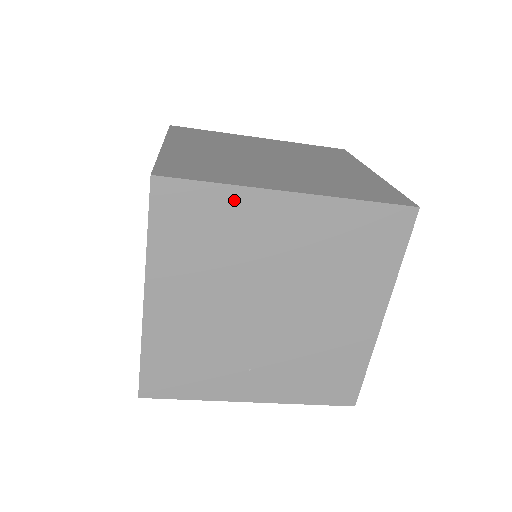
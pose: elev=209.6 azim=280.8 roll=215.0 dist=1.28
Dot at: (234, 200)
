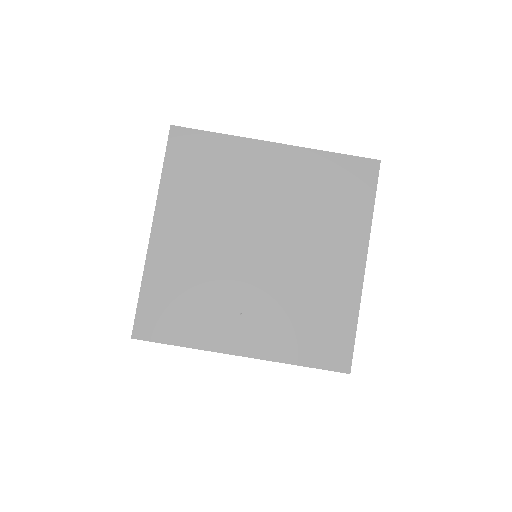
Dot at: (231, 147)
